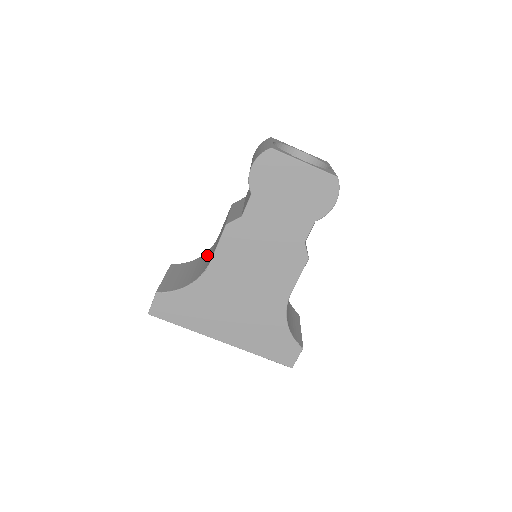
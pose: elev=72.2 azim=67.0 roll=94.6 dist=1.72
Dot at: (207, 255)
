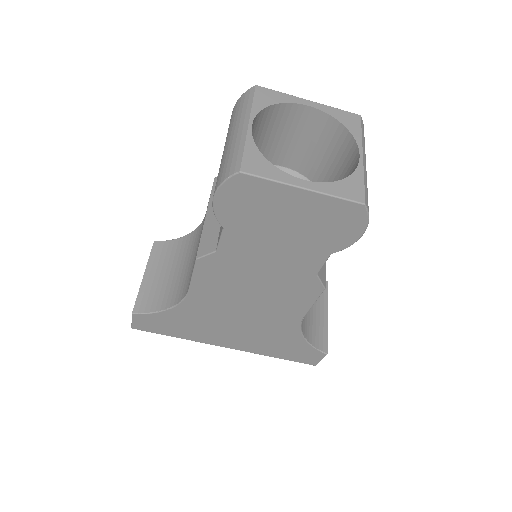
Dot at: (193, 244)
